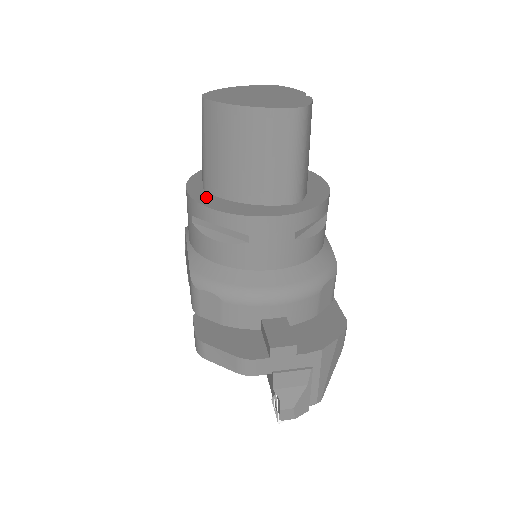
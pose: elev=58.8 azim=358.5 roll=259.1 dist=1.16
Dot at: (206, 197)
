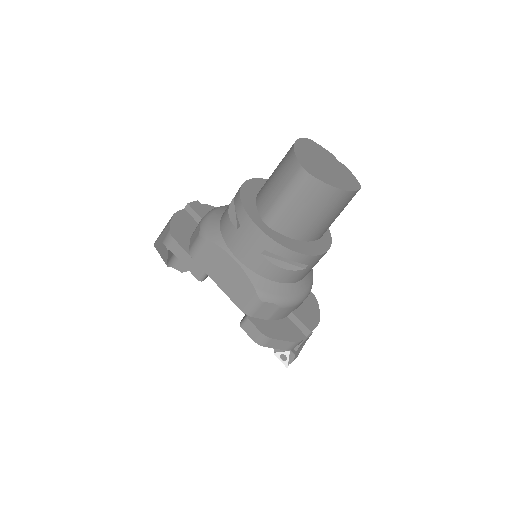
Dot at: (280, 237)
